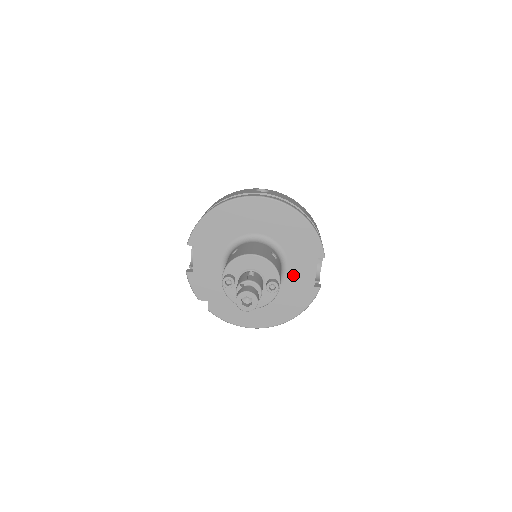
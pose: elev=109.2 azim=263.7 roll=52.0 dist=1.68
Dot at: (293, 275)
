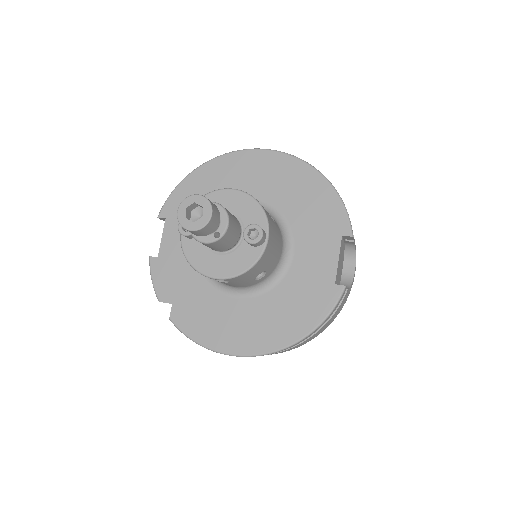
Dot at: (302, 264)
